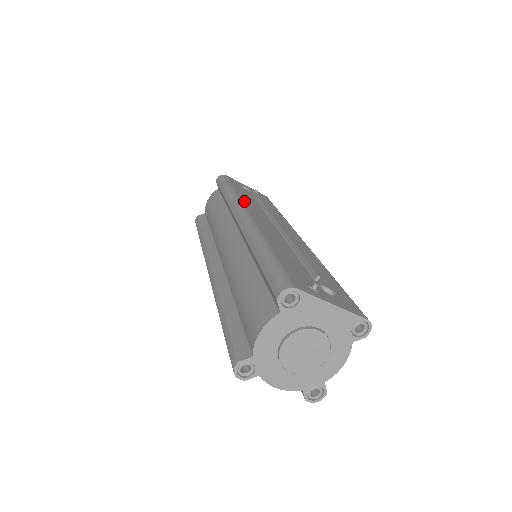
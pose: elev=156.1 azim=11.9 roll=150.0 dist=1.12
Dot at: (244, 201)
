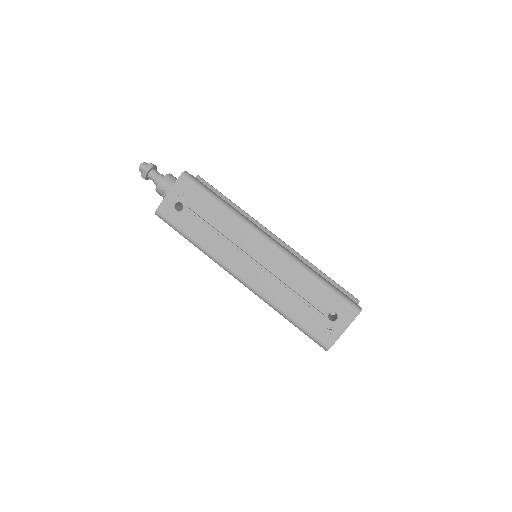
Dot at: (218, 256)
